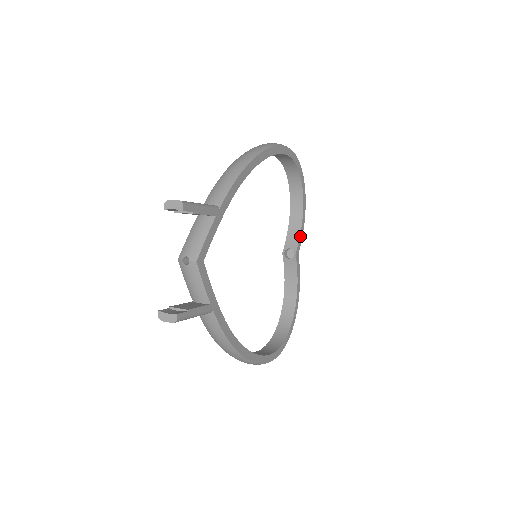
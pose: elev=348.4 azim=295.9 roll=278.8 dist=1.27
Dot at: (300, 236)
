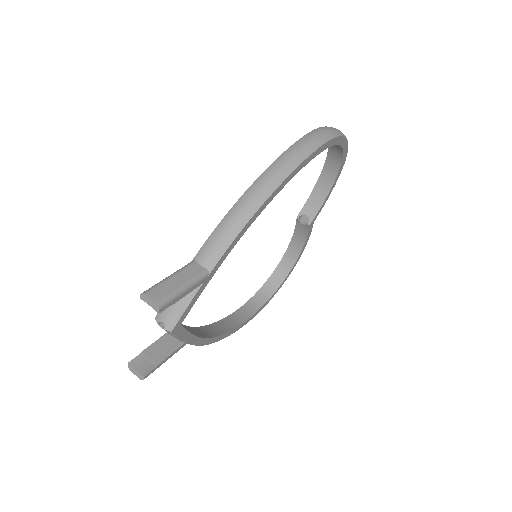
Dot at: (322, 205)
